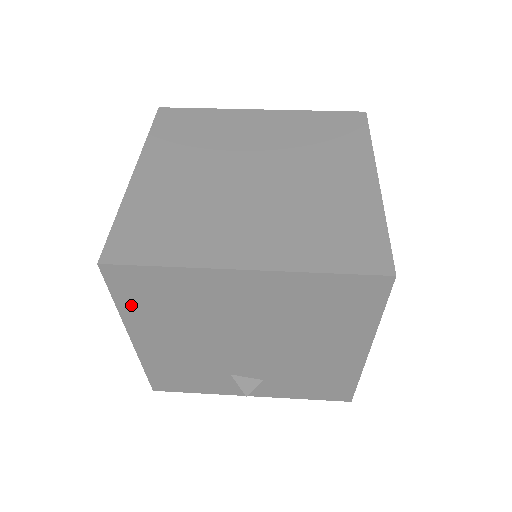
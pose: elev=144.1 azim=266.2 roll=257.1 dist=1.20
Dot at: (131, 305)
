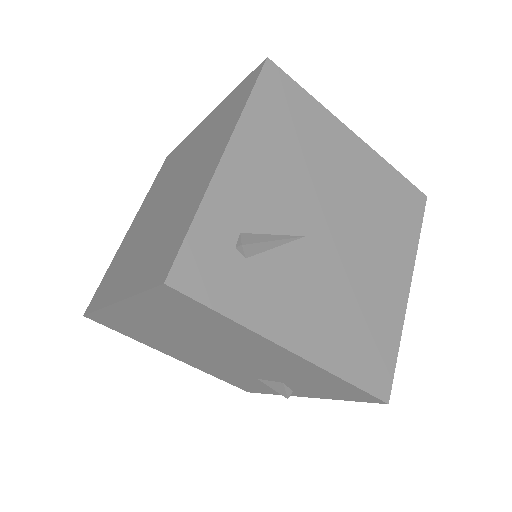
Dot at: (132, 336)
